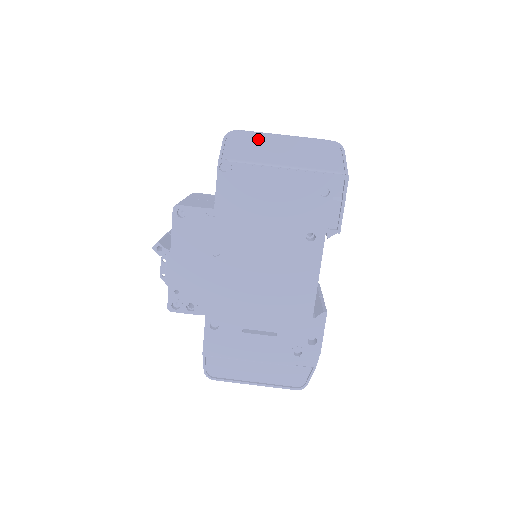
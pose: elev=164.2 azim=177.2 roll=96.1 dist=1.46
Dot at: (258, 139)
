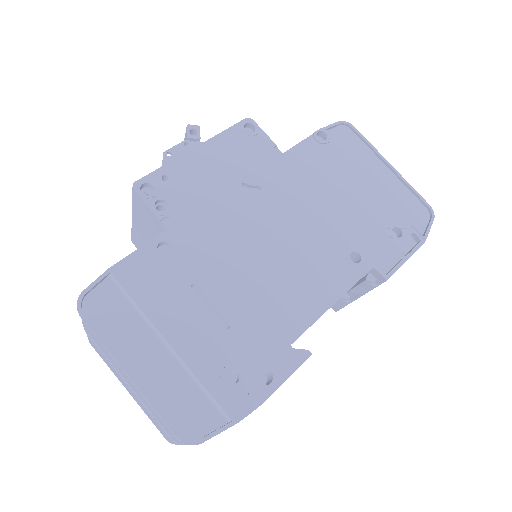
Dot at: (366, 149)
